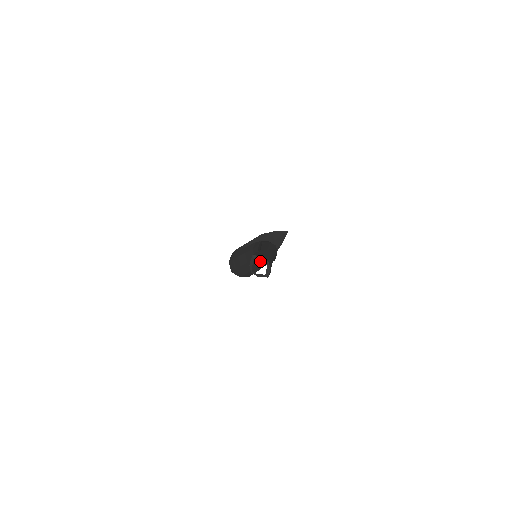
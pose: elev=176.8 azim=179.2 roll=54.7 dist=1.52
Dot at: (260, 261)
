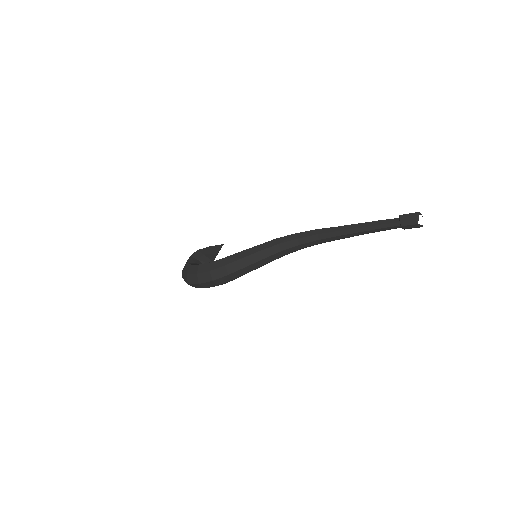
Dot at: (285, 253)
